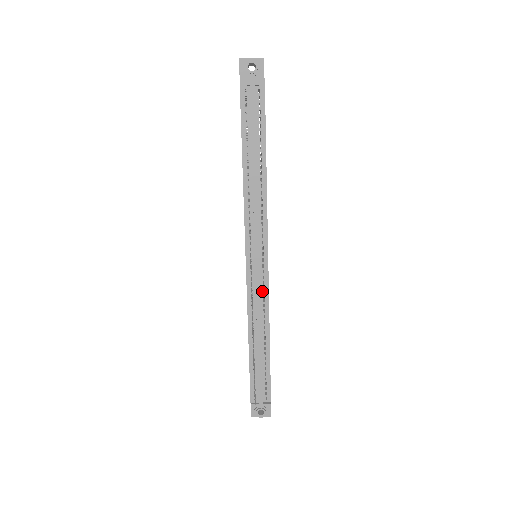
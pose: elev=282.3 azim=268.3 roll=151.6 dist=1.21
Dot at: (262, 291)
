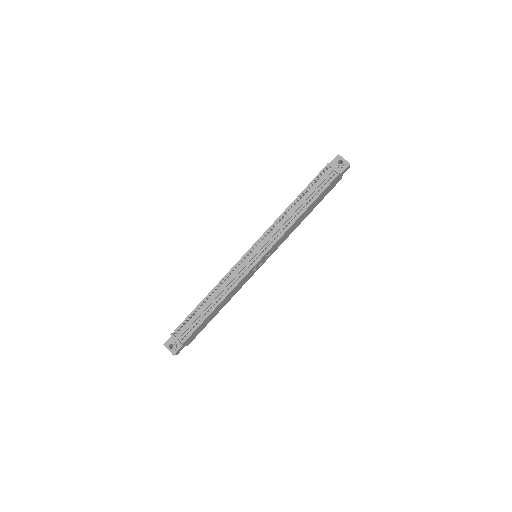
Dot at: (241, 274)
